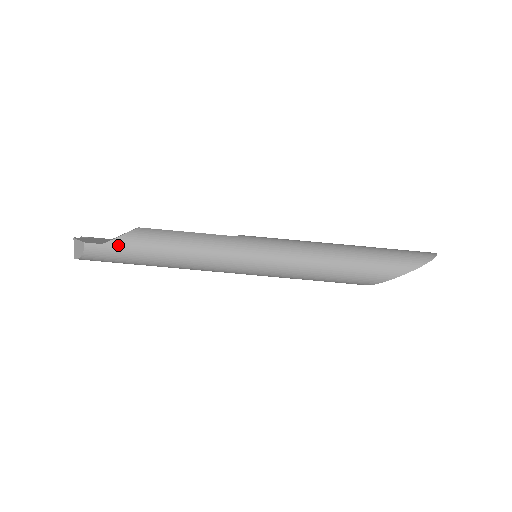
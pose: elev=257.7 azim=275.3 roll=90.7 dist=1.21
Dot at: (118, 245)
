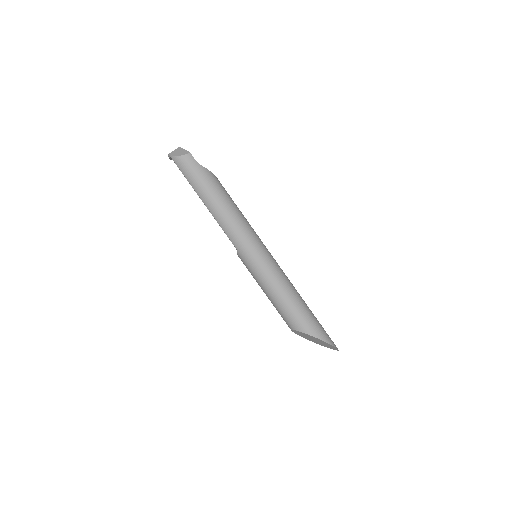
Dot at: (204, 172)
